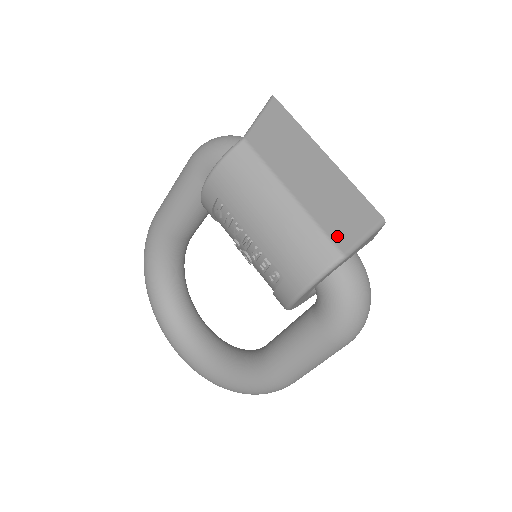
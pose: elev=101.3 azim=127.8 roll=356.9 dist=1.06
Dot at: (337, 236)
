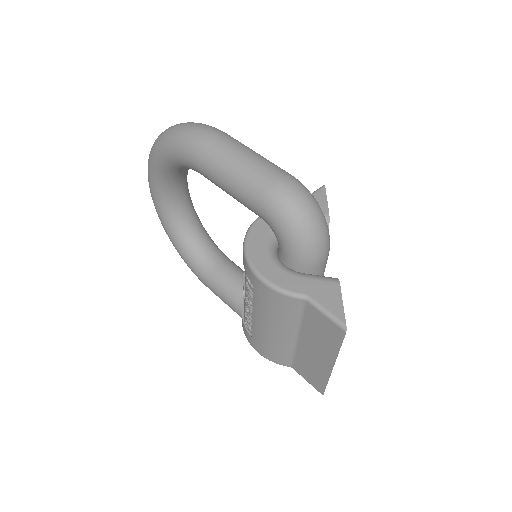
Dot at: (297, 365)
